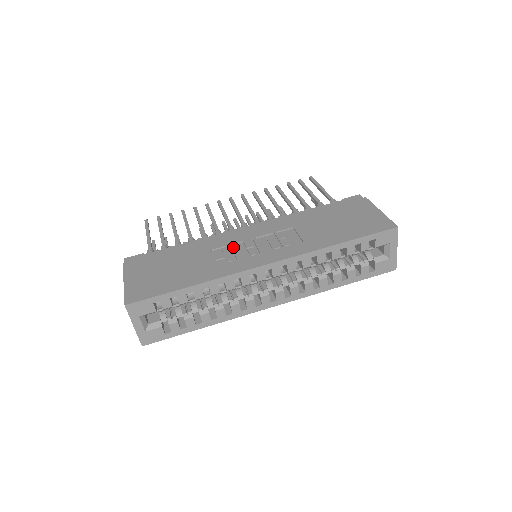
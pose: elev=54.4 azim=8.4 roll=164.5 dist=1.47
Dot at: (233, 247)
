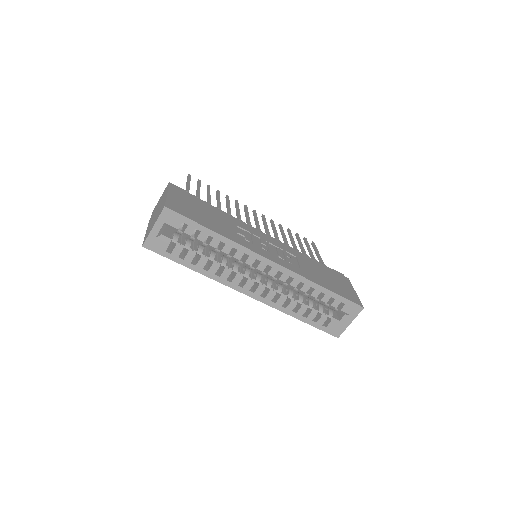
Dot at: (252, 235)
